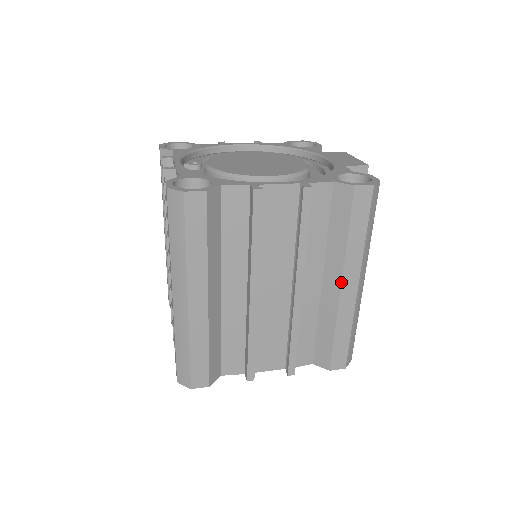
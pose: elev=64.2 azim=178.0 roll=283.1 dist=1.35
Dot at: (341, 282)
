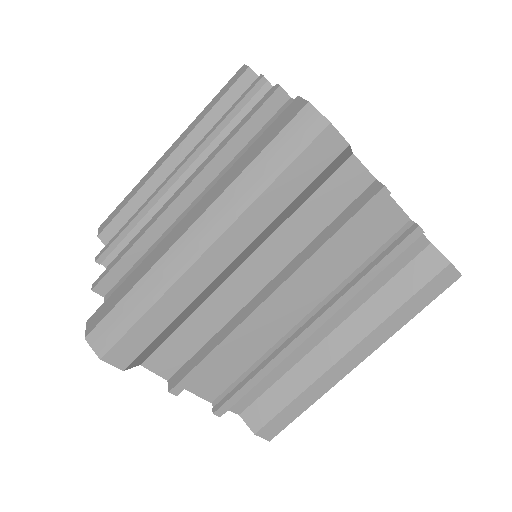
Dot at: (352, 348)
